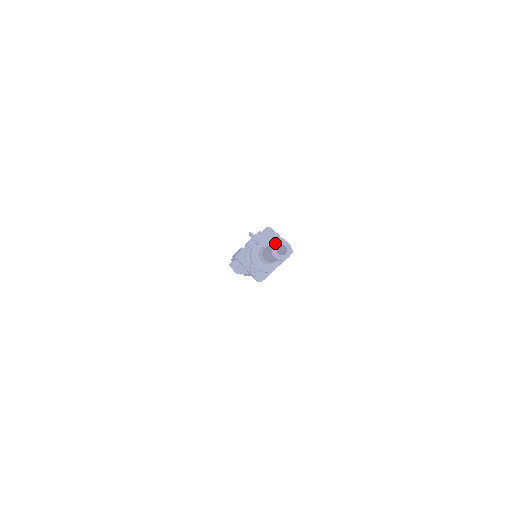
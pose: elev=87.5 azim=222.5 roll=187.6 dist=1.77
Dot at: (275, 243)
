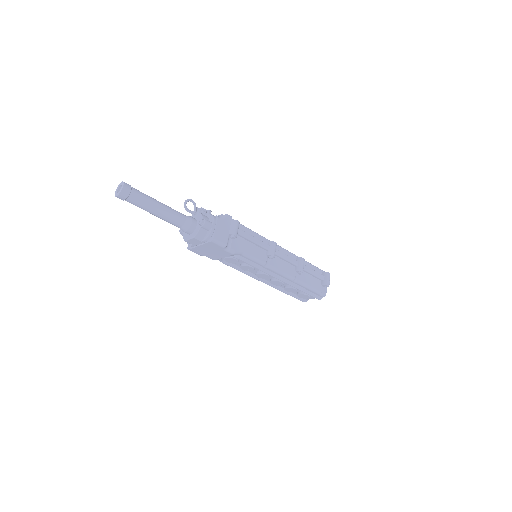
Dot at: (121, 182)
